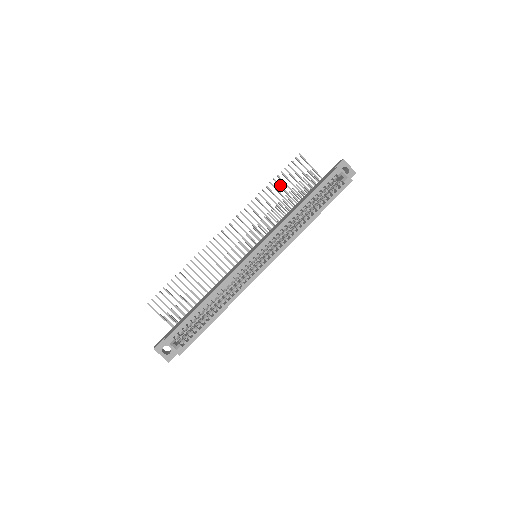
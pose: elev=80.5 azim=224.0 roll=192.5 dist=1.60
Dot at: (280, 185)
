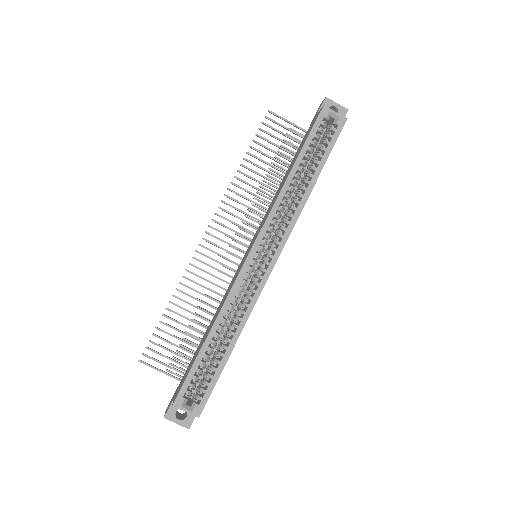
Dot at: (257, 157)
